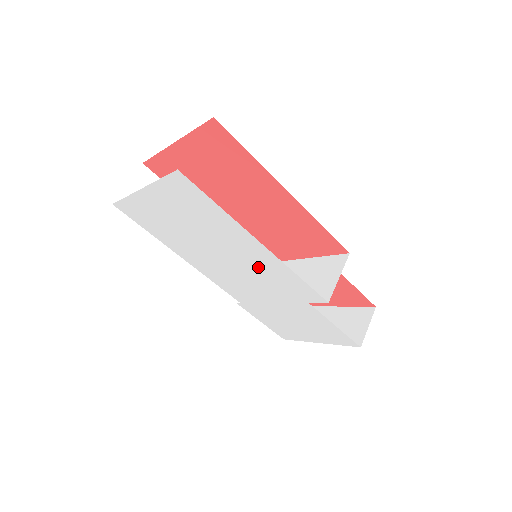
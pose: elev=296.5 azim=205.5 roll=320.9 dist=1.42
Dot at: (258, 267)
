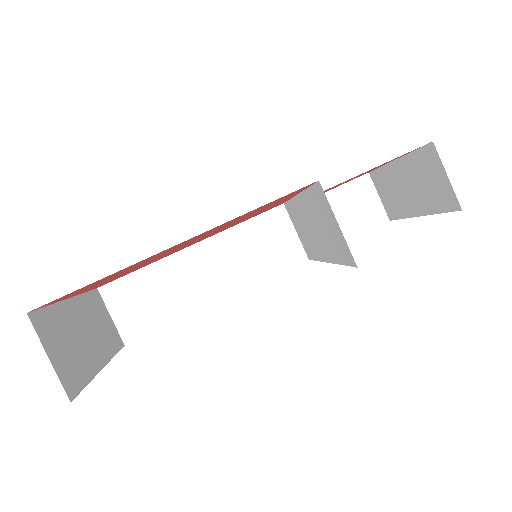
Dot at: occluded
